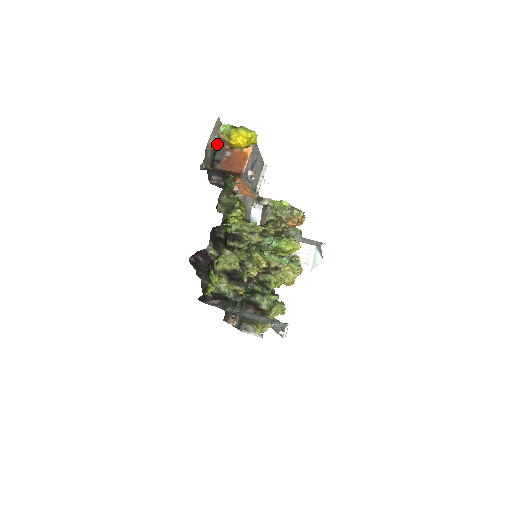
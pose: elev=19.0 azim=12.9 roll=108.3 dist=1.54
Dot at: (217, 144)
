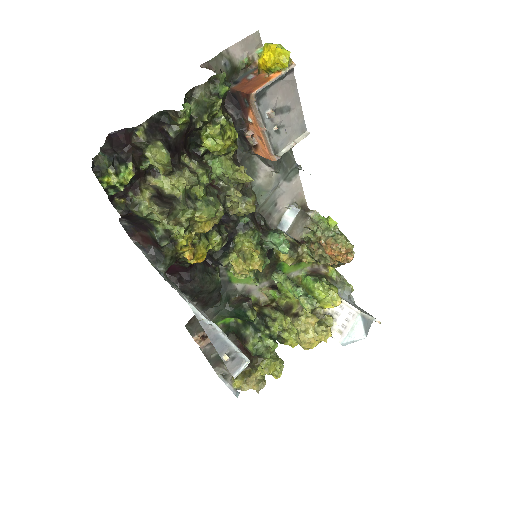
Dot at: (244, 62)
